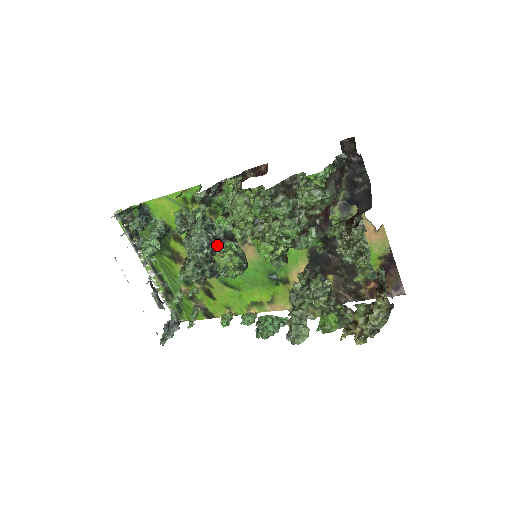
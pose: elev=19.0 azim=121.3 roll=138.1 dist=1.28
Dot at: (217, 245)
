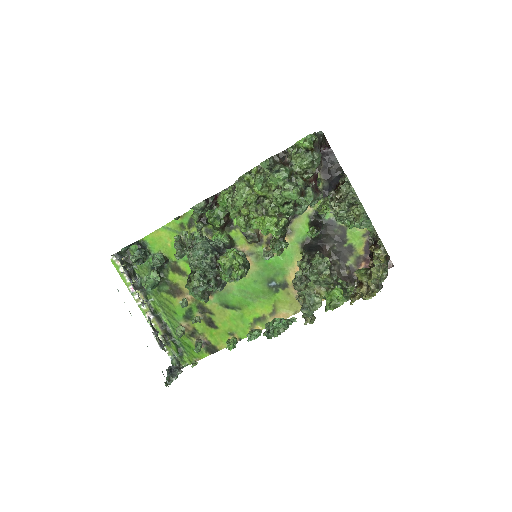
Dot at: (219, 252)
